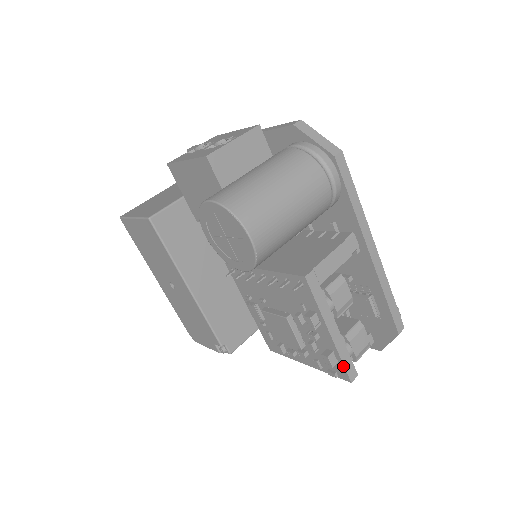
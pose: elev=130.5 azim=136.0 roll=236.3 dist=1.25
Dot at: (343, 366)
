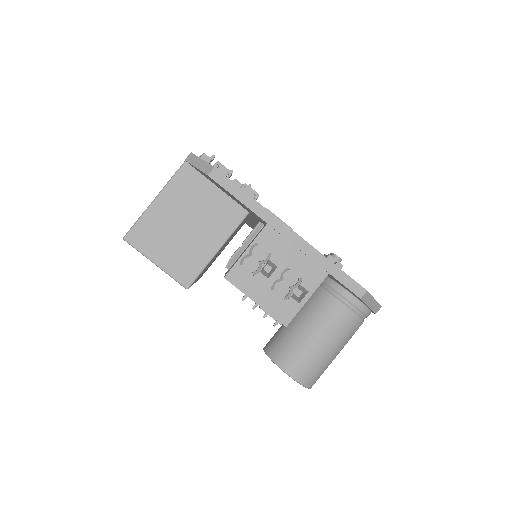
Dot at: occluded
